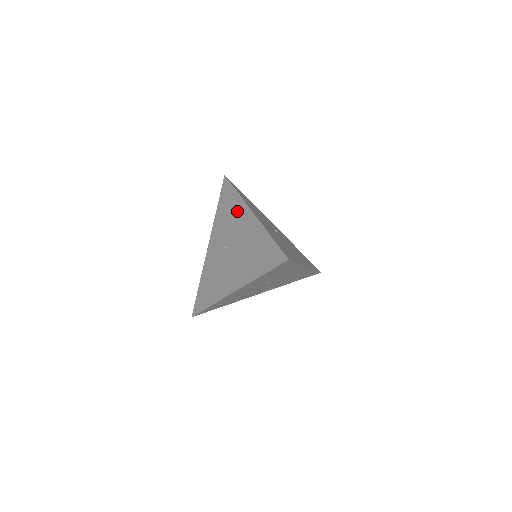
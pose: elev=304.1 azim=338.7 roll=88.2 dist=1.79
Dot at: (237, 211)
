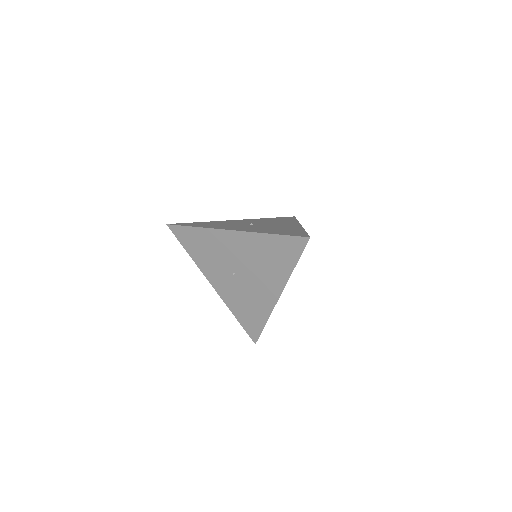
Dot at: (214, 241)
